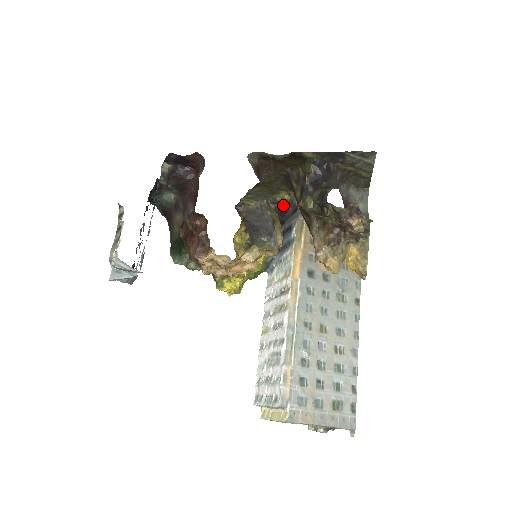
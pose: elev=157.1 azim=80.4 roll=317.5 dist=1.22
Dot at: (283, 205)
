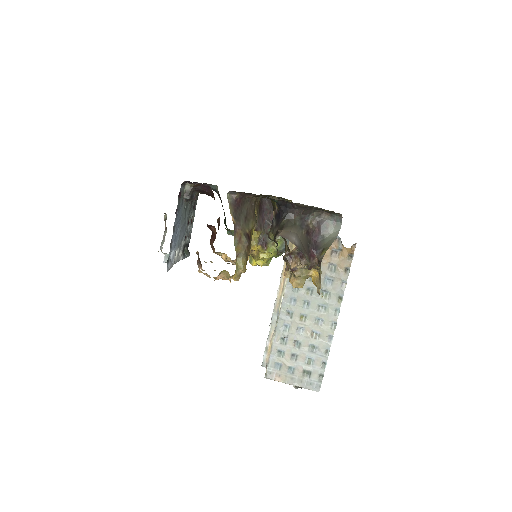
Dot at: occluded
